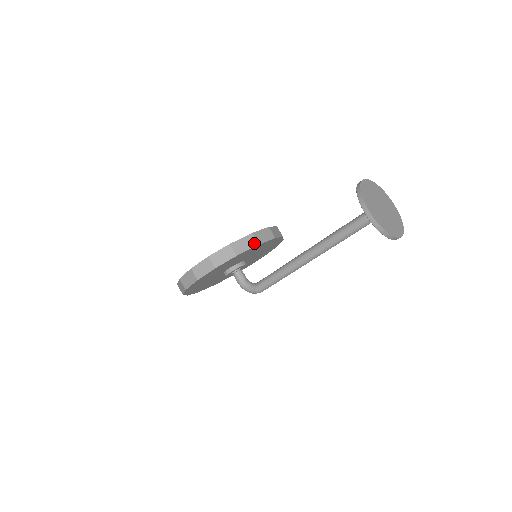
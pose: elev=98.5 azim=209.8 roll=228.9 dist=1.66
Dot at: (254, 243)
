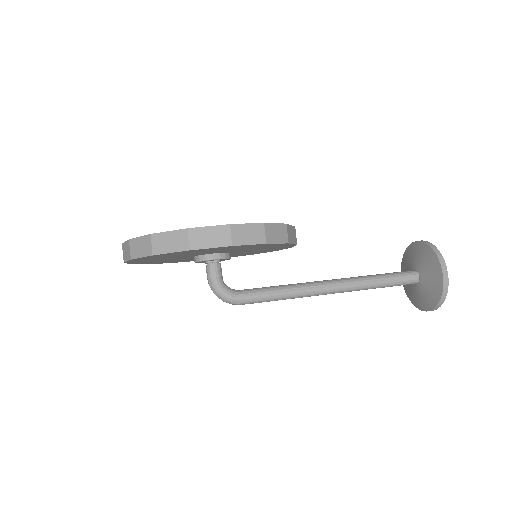
Dot at: (296, 240)
